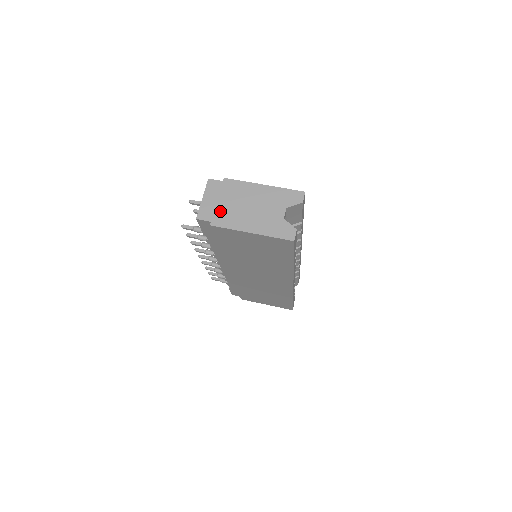
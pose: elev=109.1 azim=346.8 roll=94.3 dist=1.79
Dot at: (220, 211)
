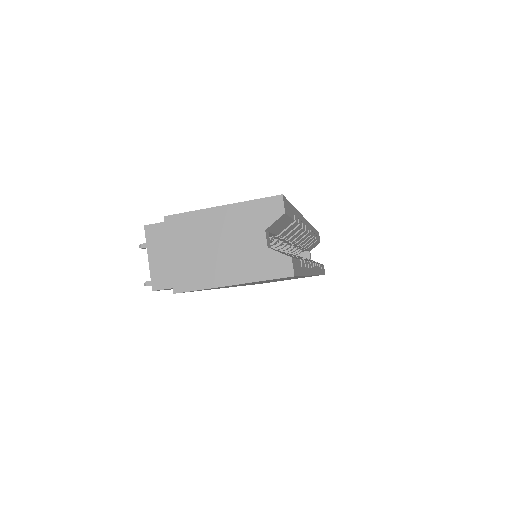
Dot at: (178, 268)
